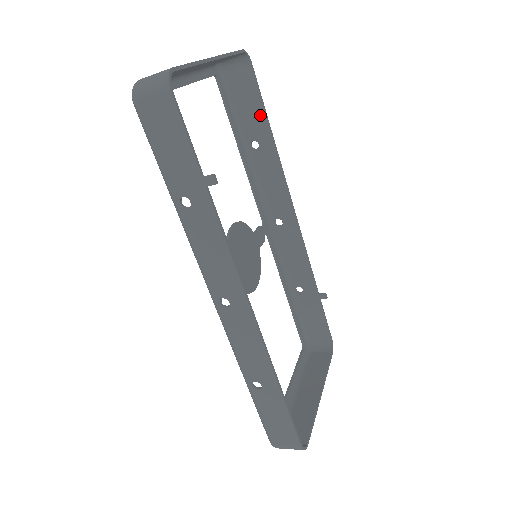
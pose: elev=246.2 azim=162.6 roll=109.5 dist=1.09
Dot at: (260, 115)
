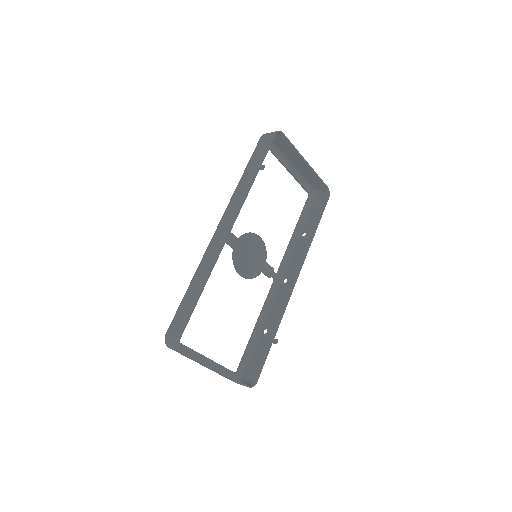
Dot at: (316, 220)
